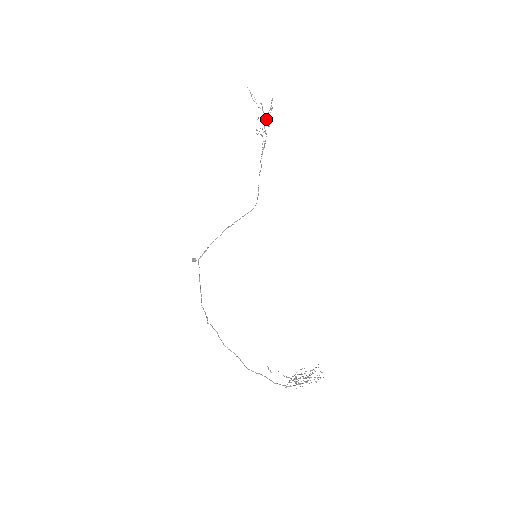
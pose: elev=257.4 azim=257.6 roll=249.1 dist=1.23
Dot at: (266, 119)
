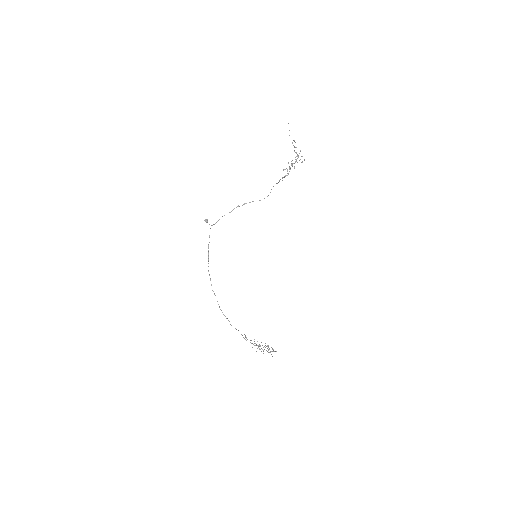
Dot at: occluded
